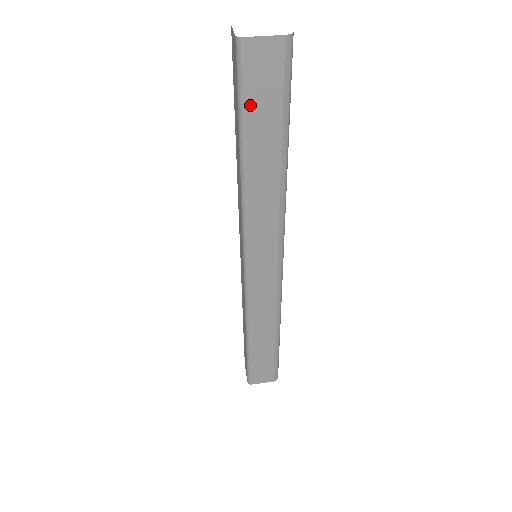
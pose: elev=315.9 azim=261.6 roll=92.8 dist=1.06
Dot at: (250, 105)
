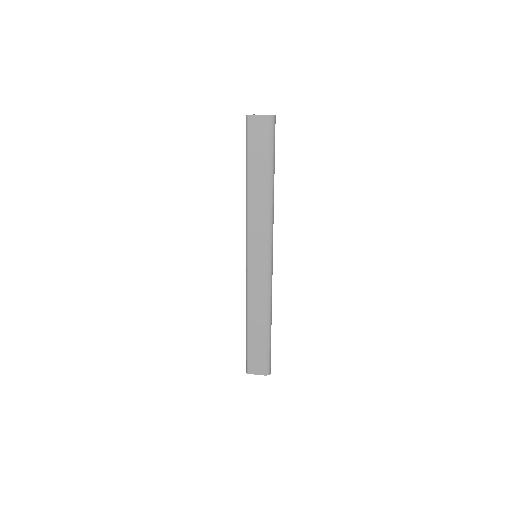
Dot at: (251, 151)
